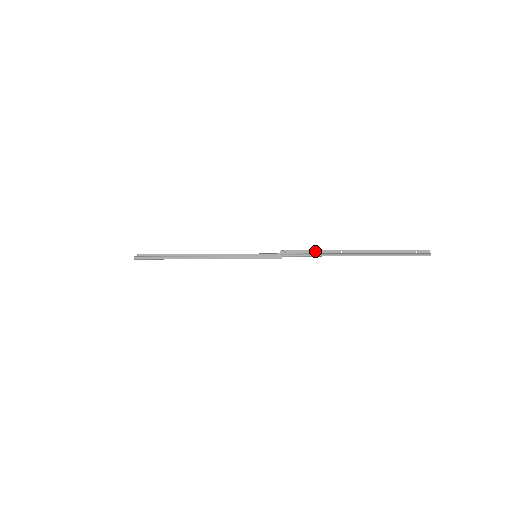
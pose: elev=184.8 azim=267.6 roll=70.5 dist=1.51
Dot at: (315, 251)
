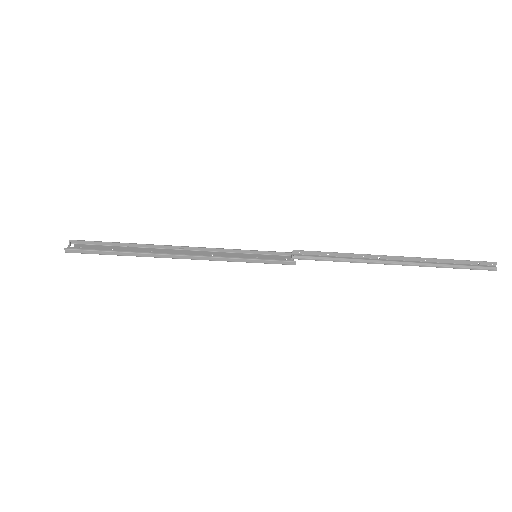
Dot at: (342, 254)
